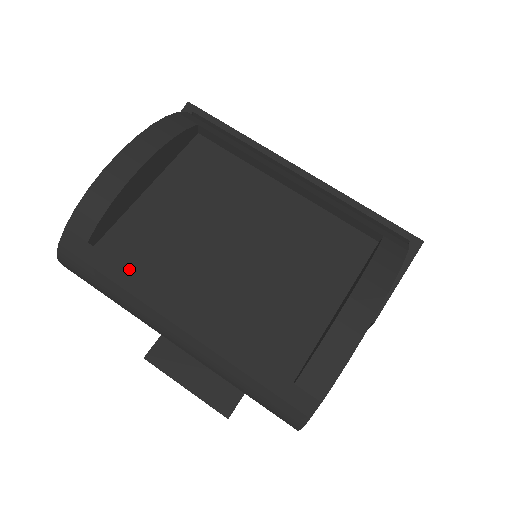
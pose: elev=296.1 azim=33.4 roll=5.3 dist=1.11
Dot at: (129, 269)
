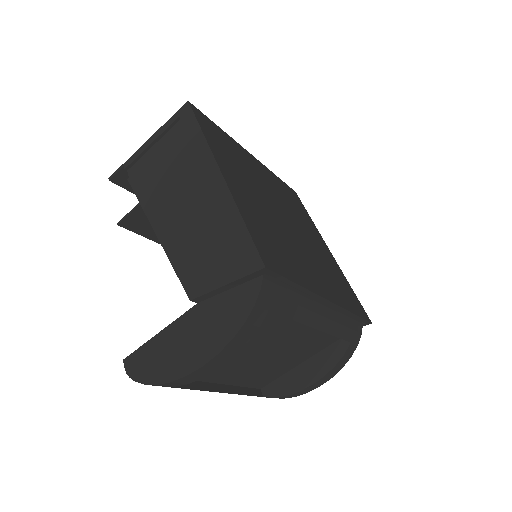
Dot at: occluded
